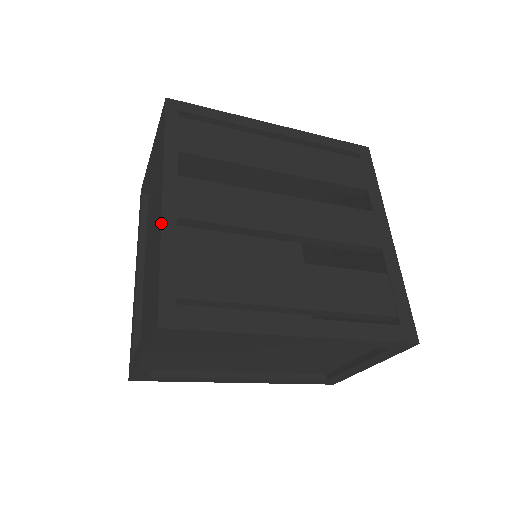
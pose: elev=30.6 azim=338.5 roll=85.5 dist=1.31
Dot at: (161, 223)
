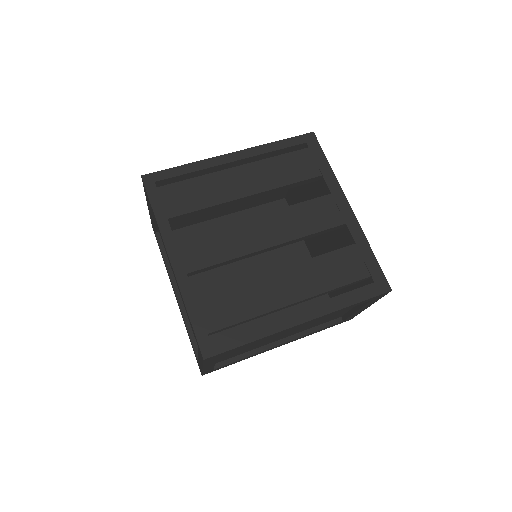
Dot at: (178, 284)
